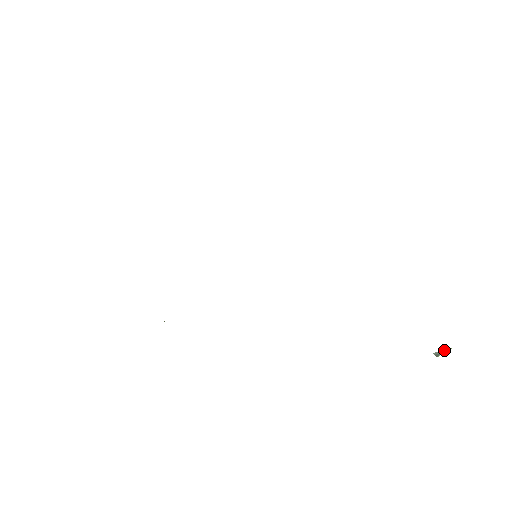
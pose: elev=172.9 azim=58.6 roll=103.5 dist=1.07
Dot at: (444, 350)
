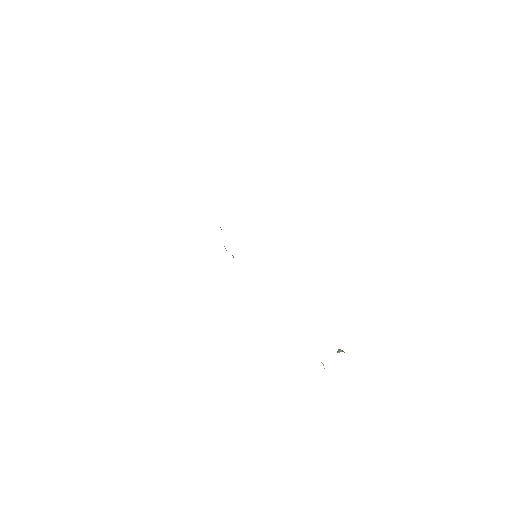
Dot at: (342, 351)
